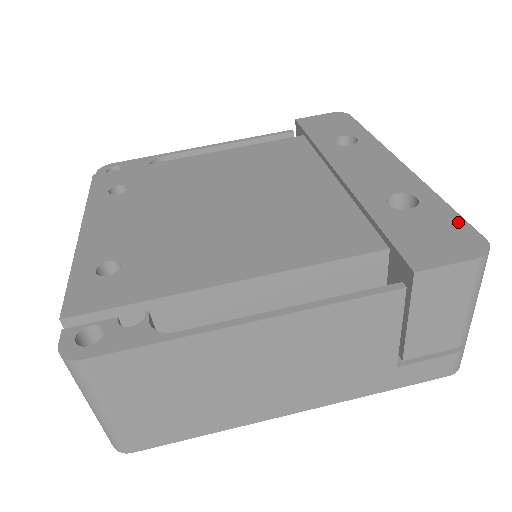
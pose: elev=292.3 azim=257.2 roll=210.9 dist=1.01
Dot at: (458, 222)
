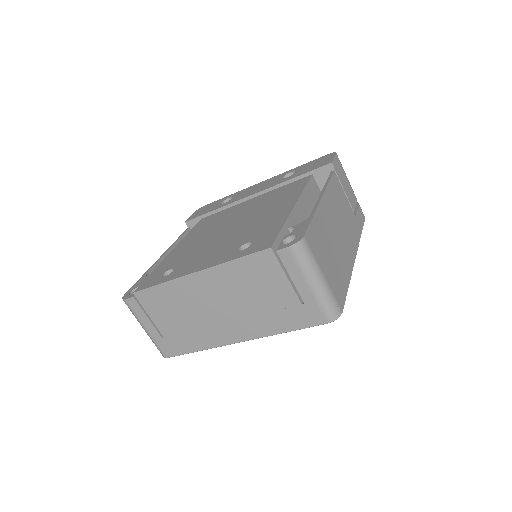
Dot at: (314, 161)
